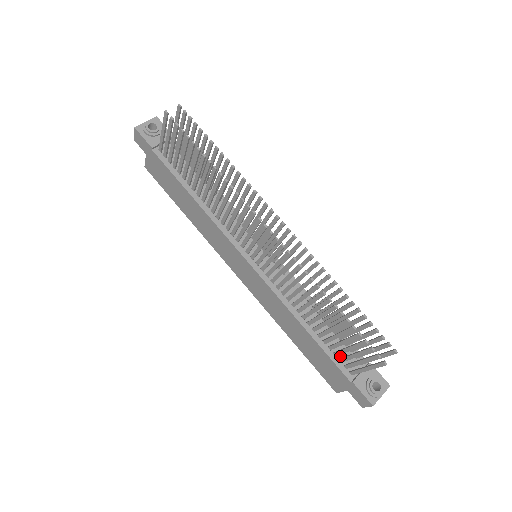
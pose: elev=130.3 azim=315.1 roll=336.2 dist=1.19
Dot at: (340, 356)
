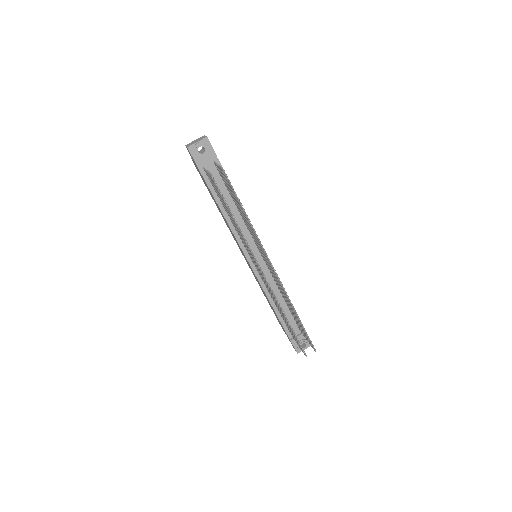
Dot at: occluded
